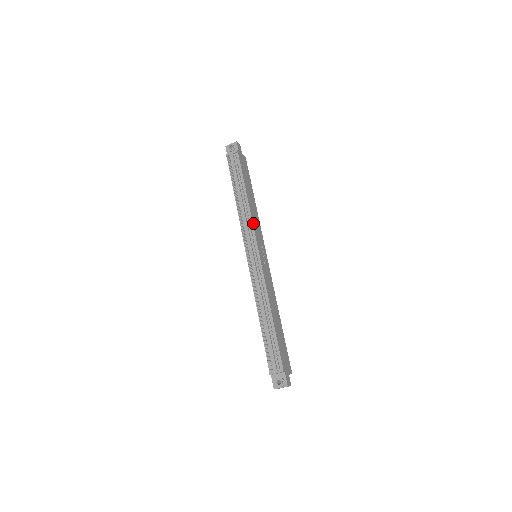
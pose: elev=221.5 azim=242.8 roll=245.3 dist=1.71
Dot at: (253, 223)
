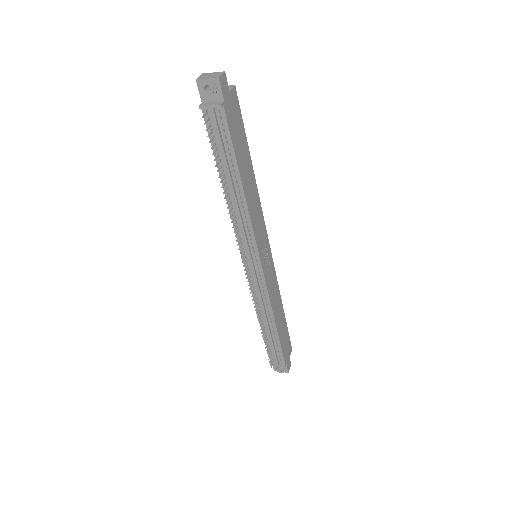
Dot at: (253, 228)
